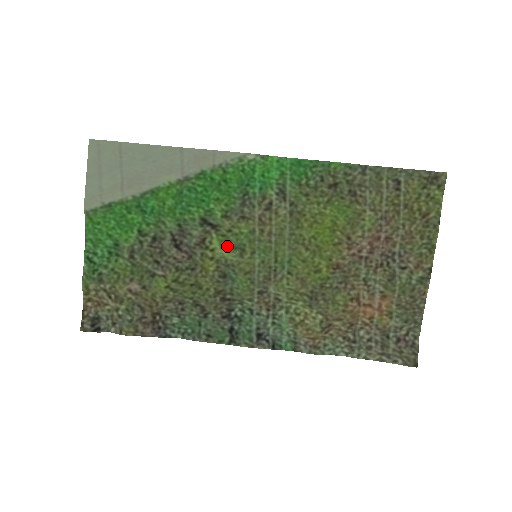
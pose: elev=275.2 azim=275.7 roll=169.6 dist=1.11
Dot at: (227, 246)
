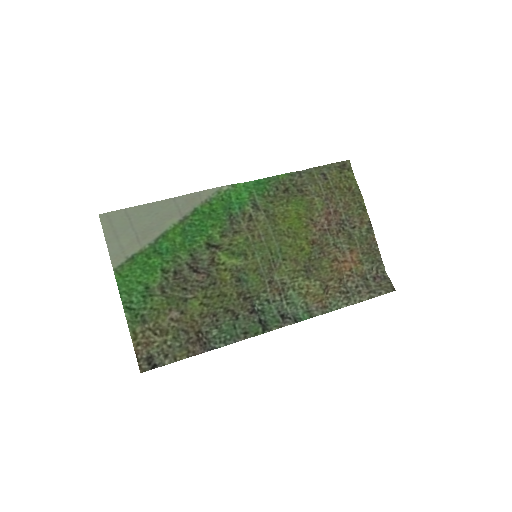
Dot at: (233, 256)
